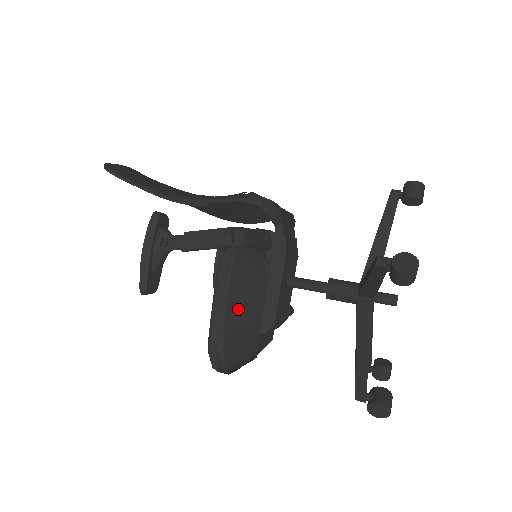
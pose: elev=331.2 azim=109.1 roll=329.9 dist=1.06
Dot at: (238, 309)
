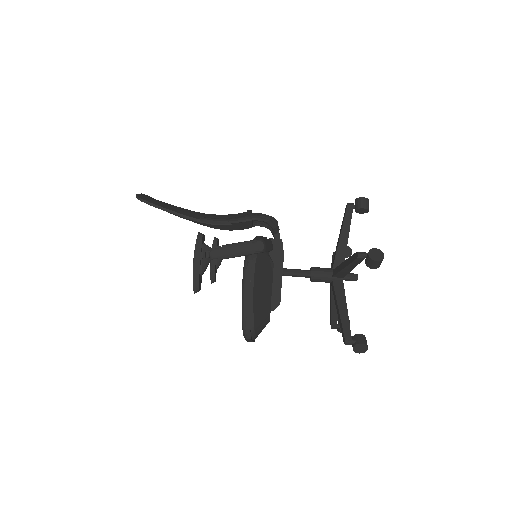
Dot at: (259, 296)
